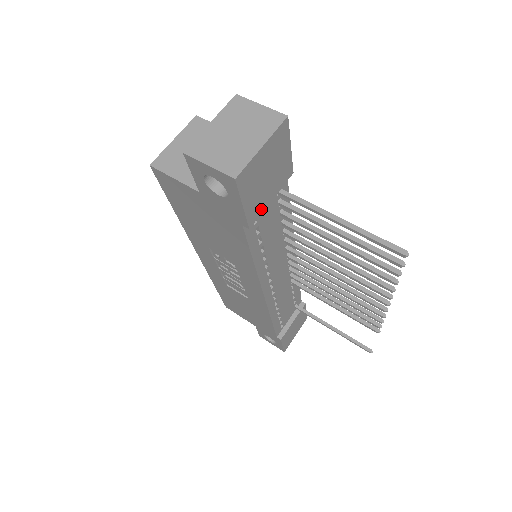
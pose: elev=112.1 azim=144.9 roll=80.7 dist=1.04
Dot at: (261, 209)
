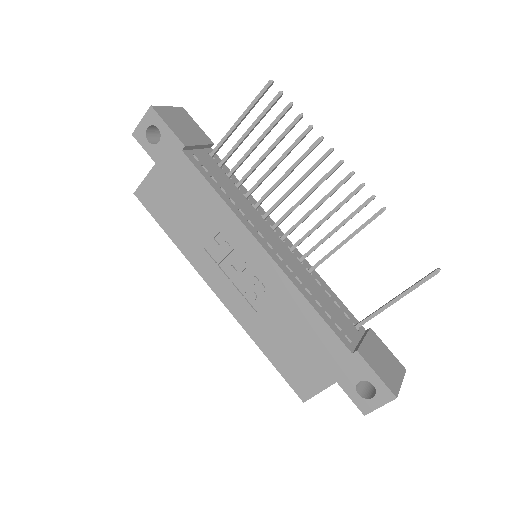
Dot at: (191, 143)
